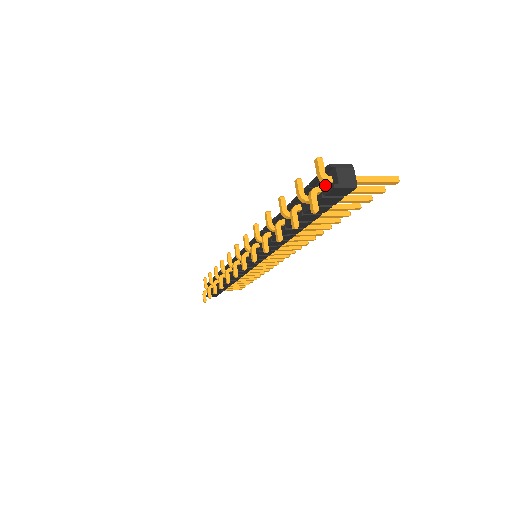
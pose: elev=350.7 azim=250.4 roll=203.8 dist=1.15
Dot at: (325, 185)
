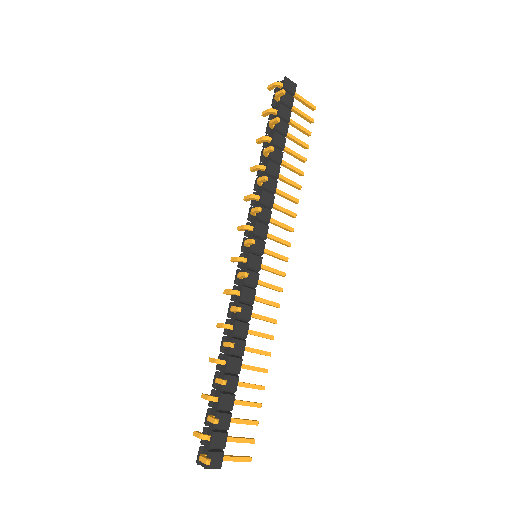
Dot at: occluded
